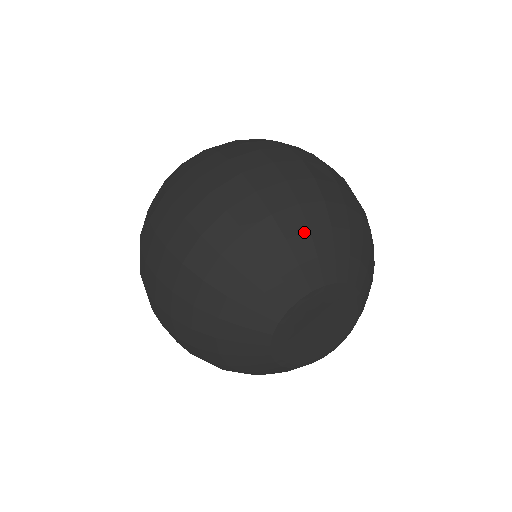
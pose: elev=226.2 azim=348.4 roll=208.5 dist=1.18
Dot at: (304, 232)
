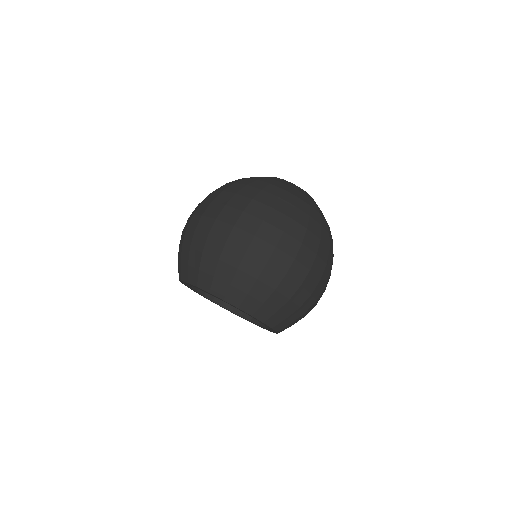
Dot at: occluded
